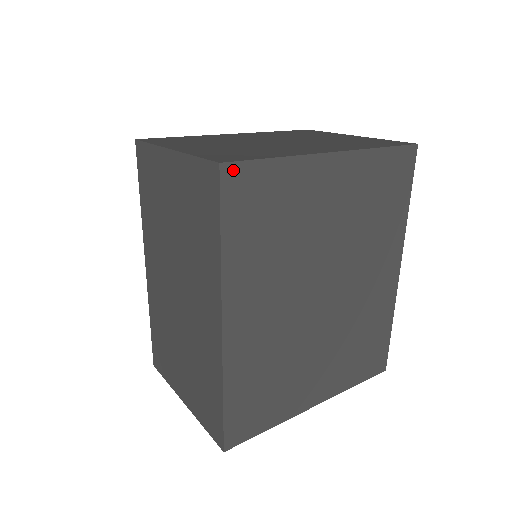
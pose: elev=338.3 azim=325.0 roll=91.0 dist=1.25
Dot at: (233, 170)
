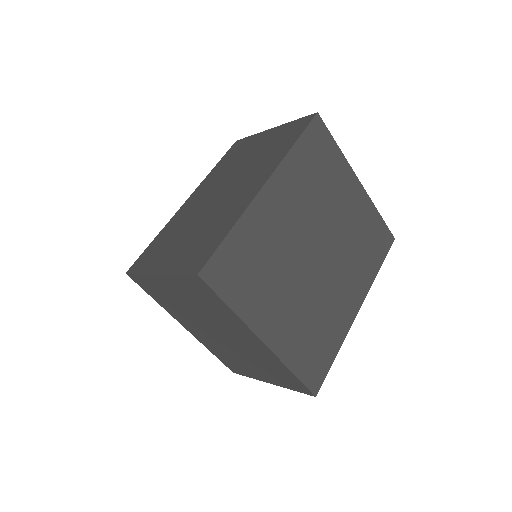
Dot at: (320, 123)
